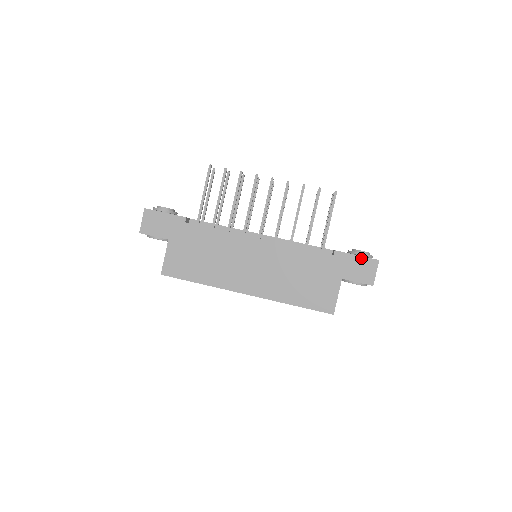
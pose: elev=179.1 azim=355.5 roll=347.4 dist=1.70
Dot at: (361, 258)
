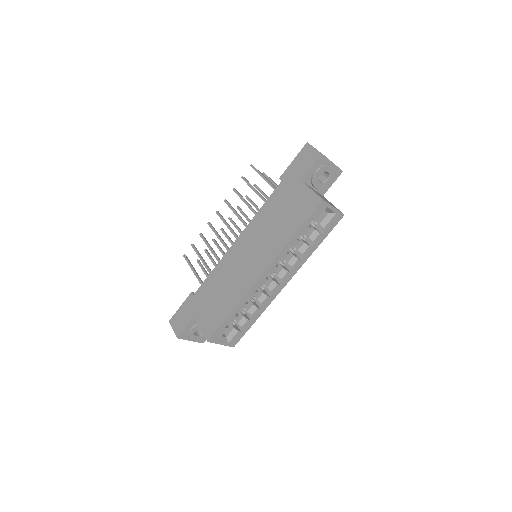
Dot at: (297, 158)
